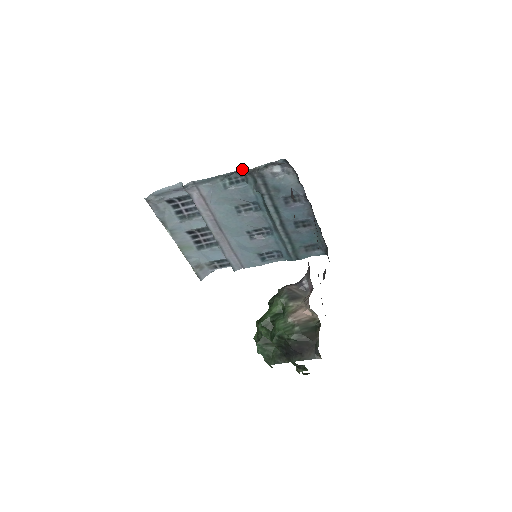
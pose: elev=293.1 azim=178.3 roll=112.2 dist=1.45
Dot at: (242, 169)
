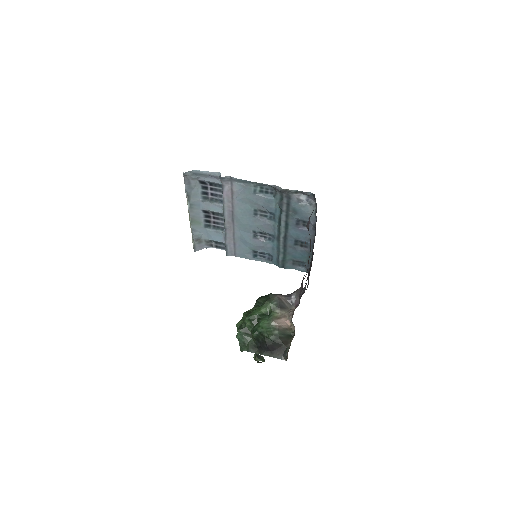
Dot at: (276, 186)
